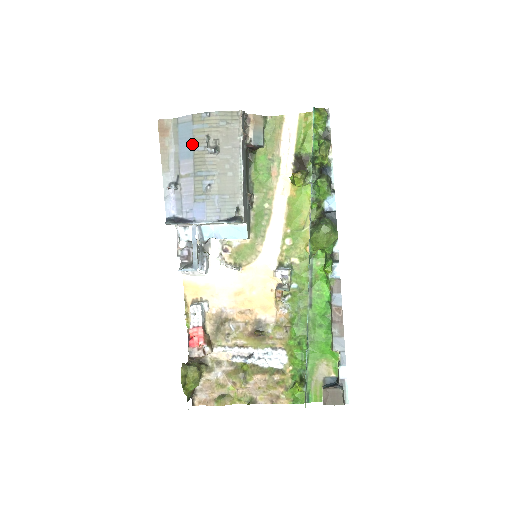
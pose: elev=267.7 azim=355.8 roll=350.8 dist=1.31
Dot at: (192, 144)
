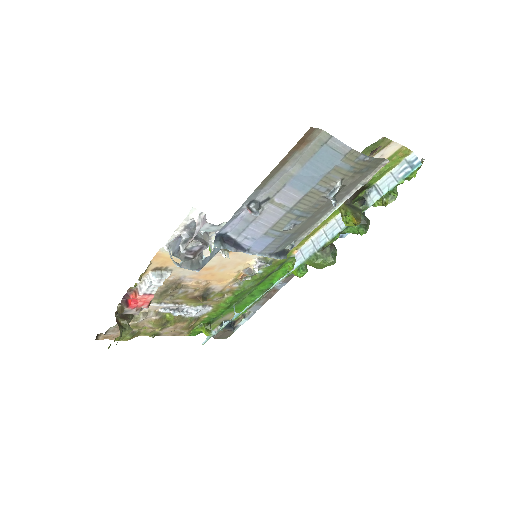
Dot at: (319, 180)
